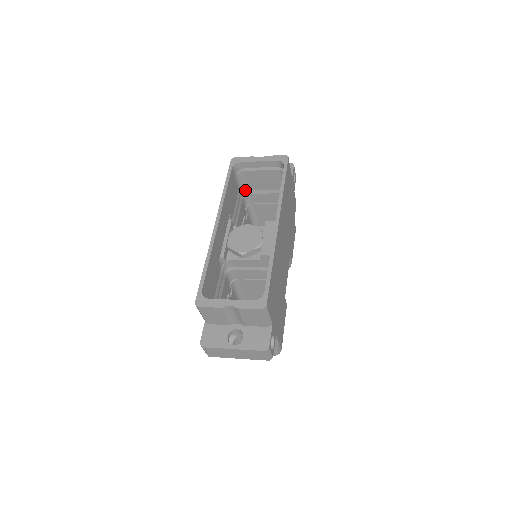
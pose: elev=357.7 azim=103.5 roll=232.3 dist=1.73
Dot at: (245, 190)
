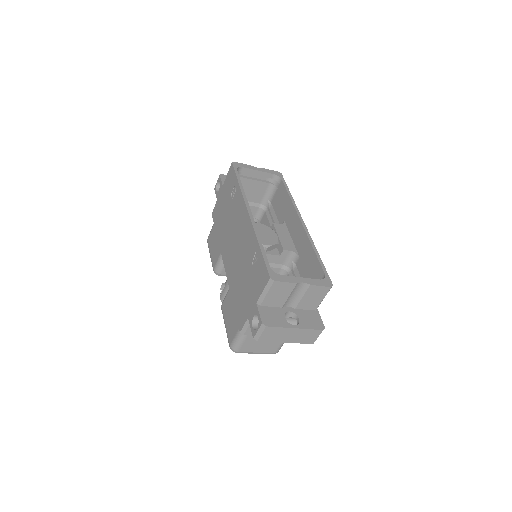
Dot at: occluded
